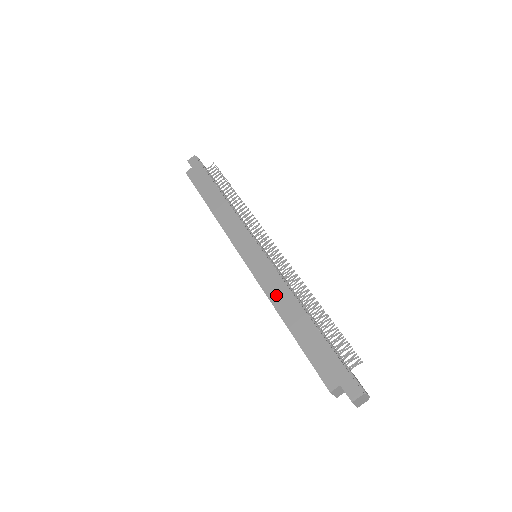
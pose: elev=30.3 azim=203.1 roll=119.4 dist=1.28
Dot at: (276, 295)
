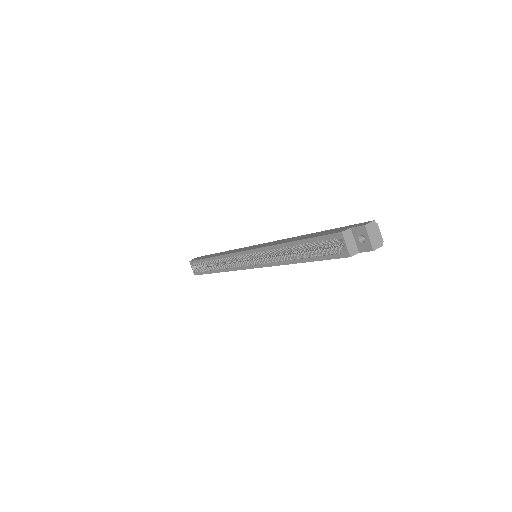
Dot at: (278, 242)
